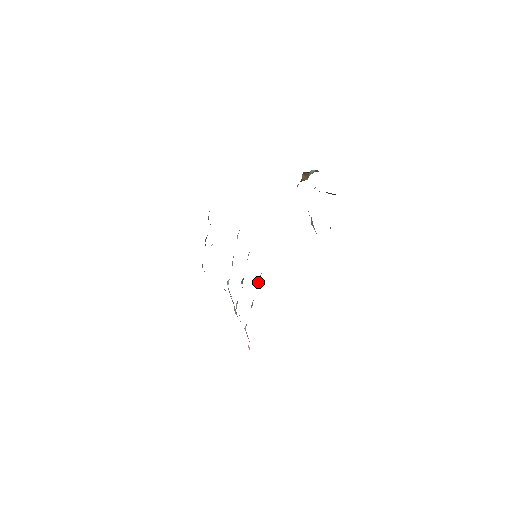
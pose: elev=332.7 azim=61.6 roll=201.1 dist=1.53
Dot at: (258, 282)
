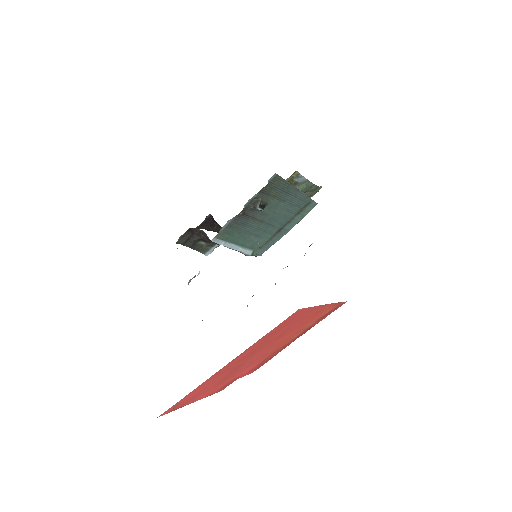
Dot at: occluded
